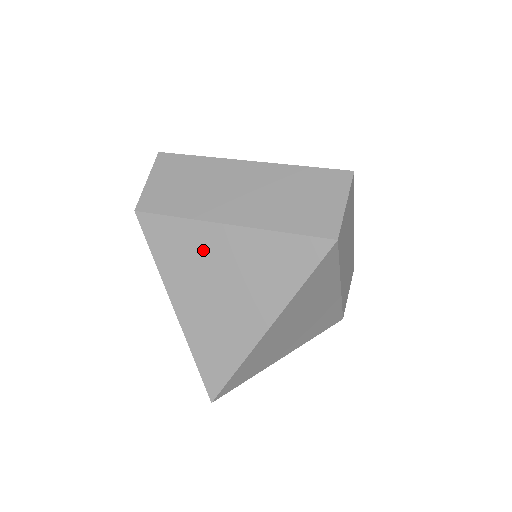
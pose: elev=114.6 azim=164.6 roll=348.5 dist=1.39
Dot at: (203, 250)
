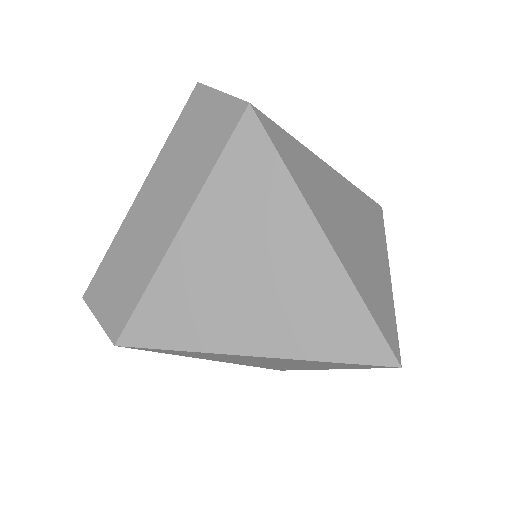
Dot at: (195, 277)
